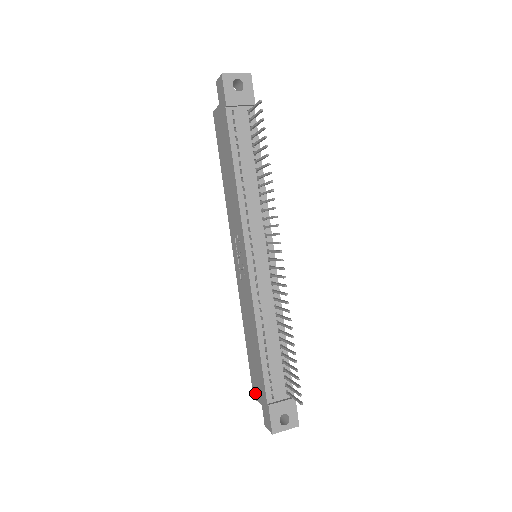
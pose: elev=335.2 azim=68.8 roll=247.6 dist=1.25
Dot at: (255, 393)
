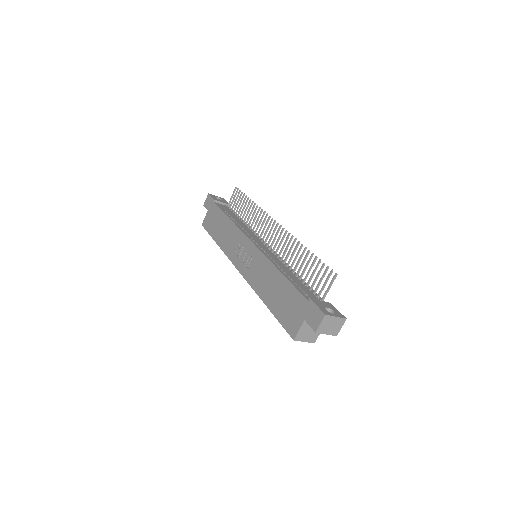
Dot at: (293, 329)
